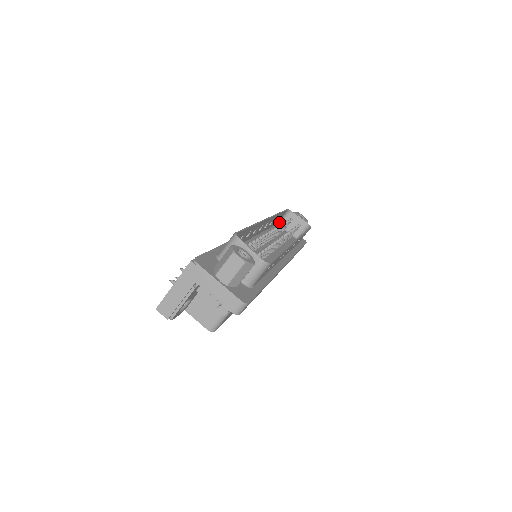
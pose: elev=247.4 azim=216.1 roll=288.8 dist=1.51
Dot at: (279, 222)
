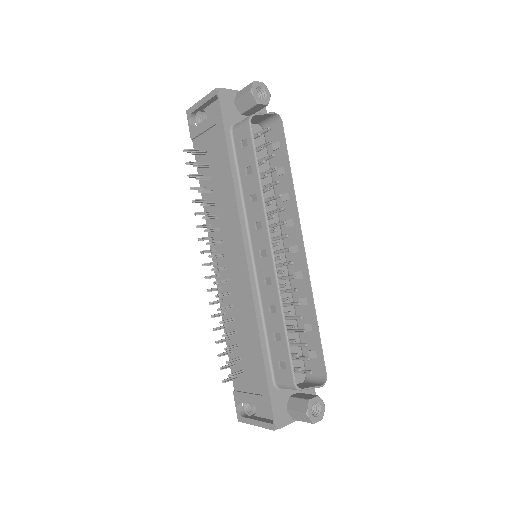
Dot at: (236, 127)
